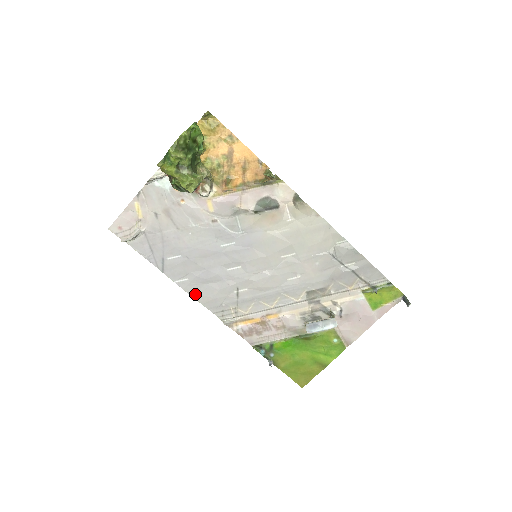
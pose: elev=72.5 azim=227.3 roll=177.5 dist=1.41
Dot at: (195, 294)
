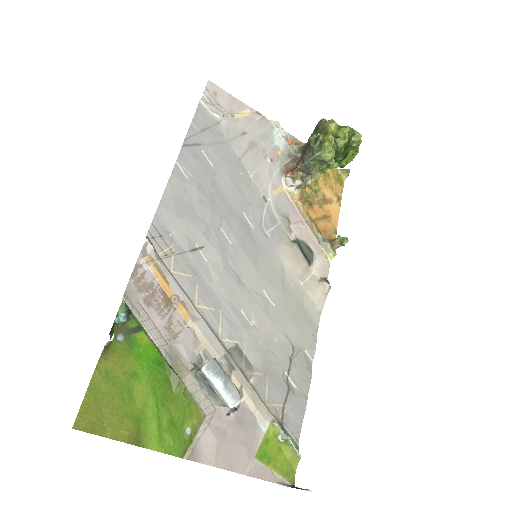
Dot at: (171, 191)
